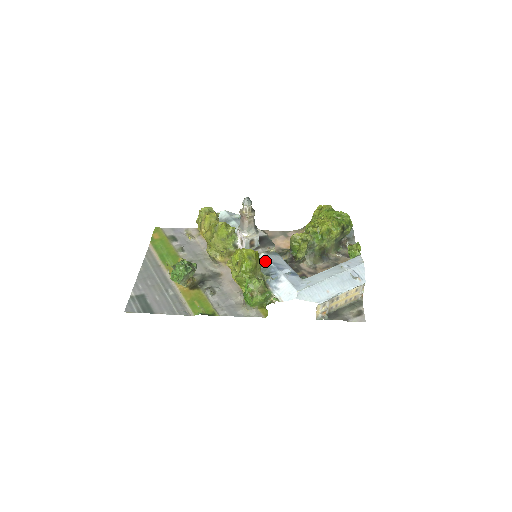
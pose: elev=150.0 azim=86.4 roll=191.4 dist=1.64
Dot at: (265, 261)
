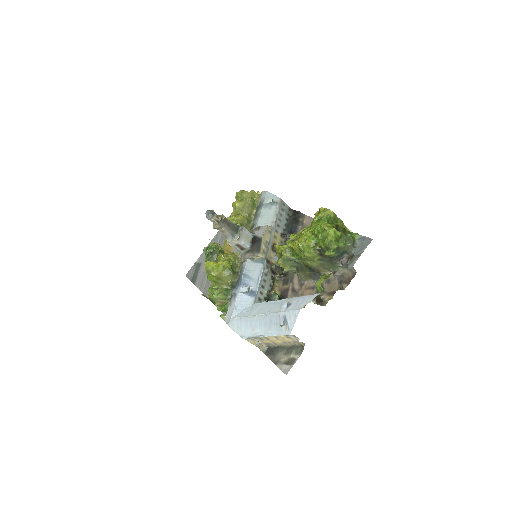
Dot at: (242, 270)
